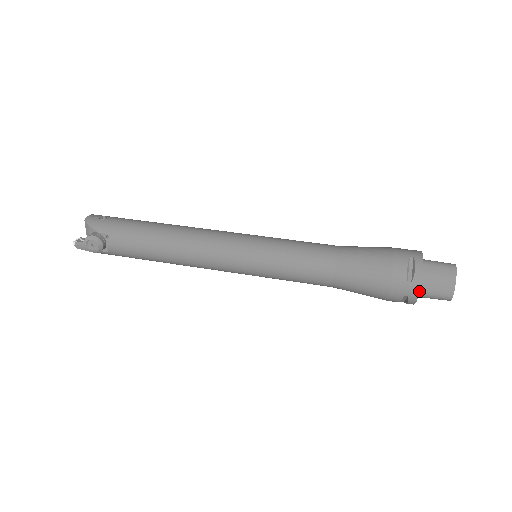
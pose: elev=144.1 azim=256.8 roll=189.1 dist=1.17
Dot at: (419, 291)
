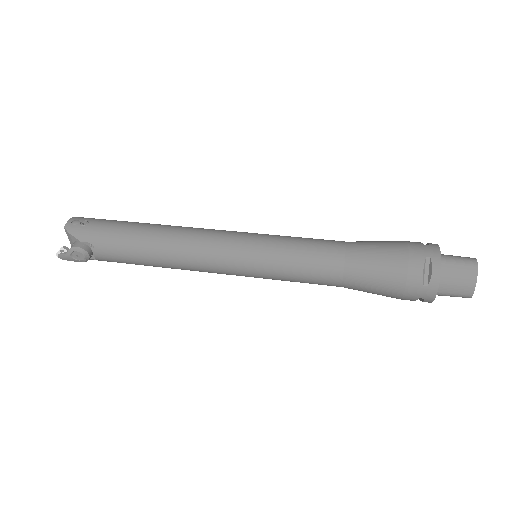
Dot at: (436, 294)
